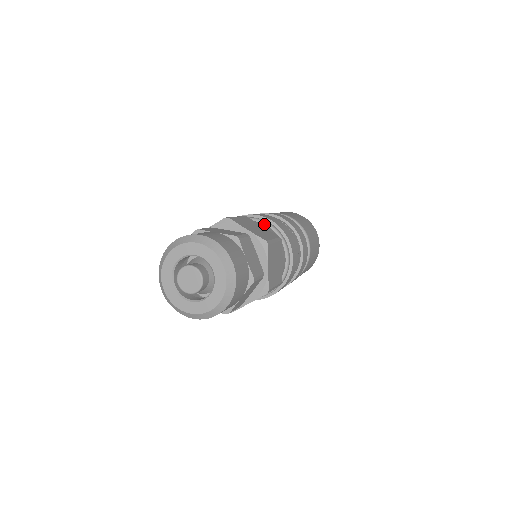
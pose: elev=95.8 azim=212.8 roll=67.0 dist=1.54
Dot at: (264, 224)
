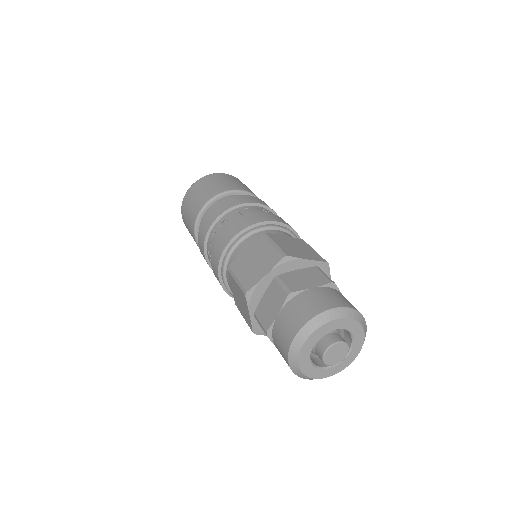
Dot at: (276, 230)
